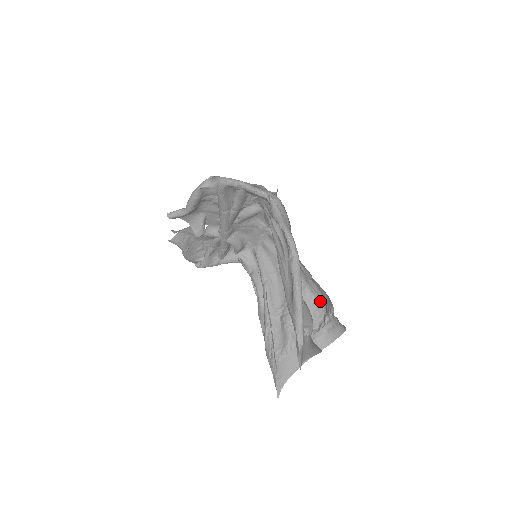
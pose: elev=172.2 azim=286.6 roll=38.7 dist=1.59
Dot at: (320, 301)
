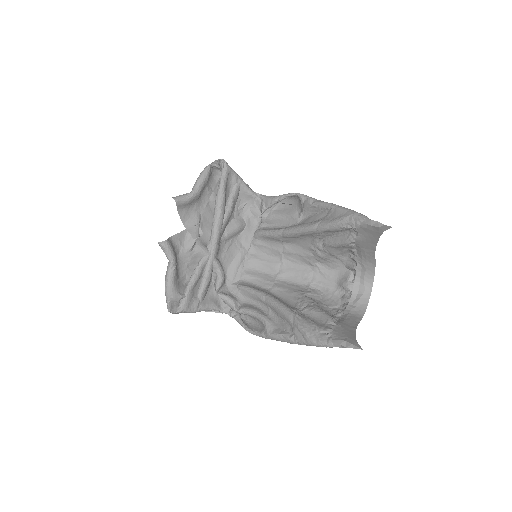
Dot at: (329, 290)
